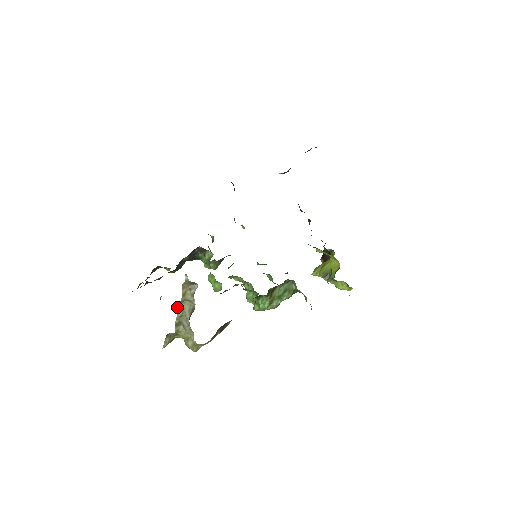
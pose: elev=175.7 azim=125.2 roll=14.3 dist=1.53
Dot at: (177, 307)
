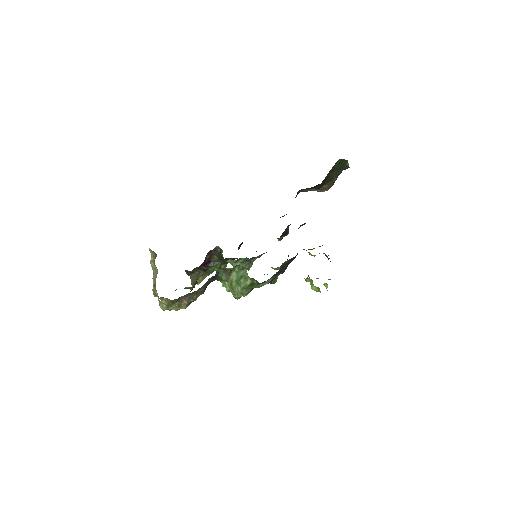
Dot at: (154, 272)
